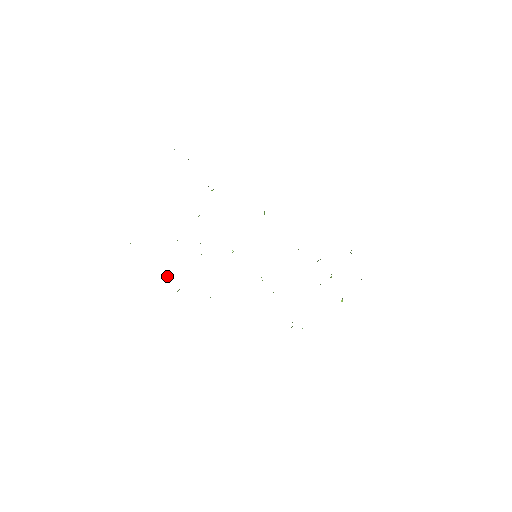
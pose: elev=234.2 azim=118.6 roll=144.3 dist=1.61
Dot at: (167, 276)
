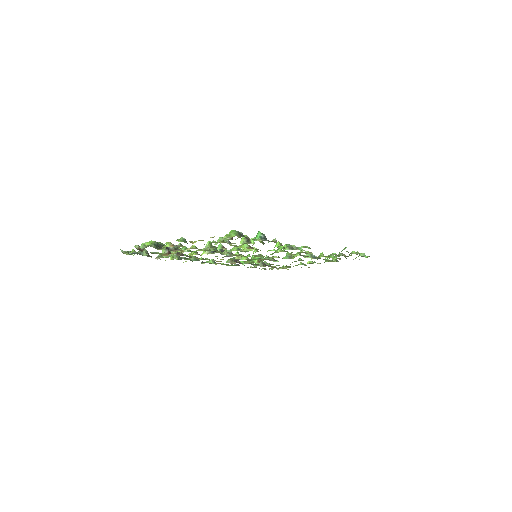
Dot at: occluded
